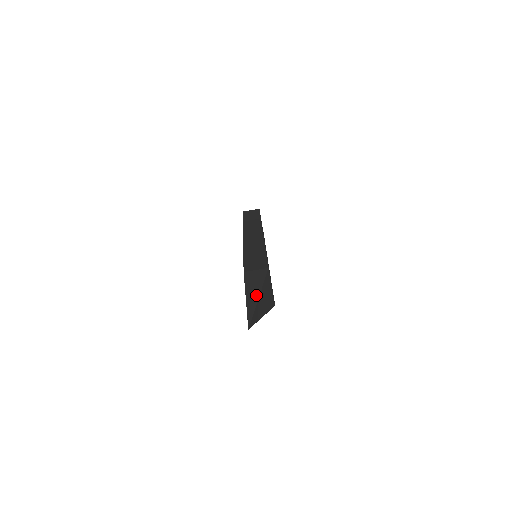
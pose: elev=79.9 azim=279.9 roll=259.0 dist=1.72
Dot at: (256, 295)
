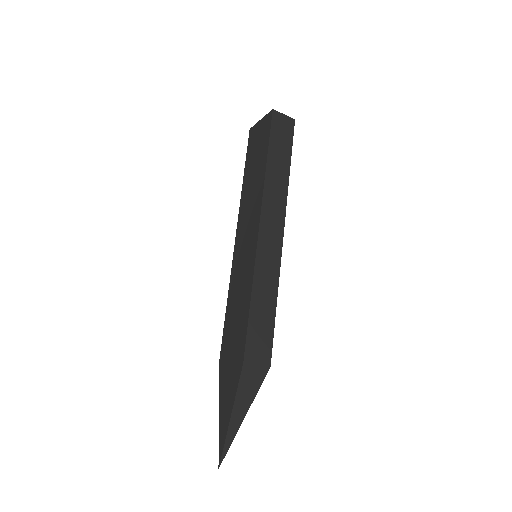
Dot at: (243, 414)
